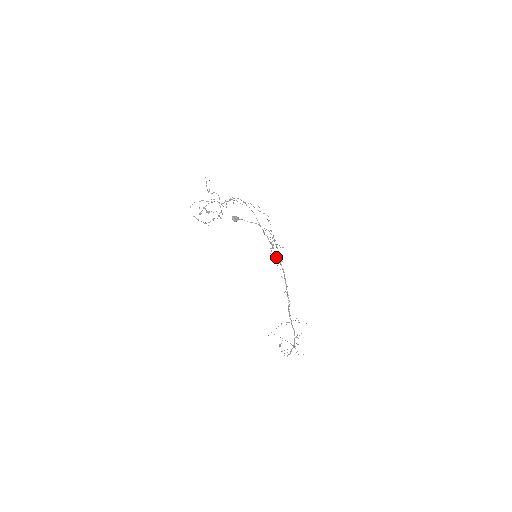
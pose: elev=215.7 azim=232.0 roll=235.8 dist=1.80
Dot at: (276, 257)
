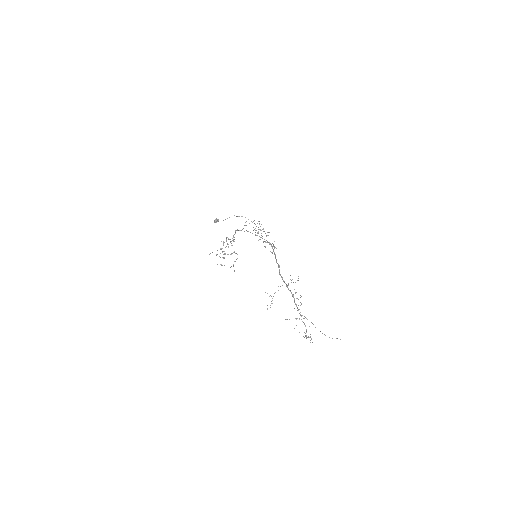
Dot at: (265, 241)
